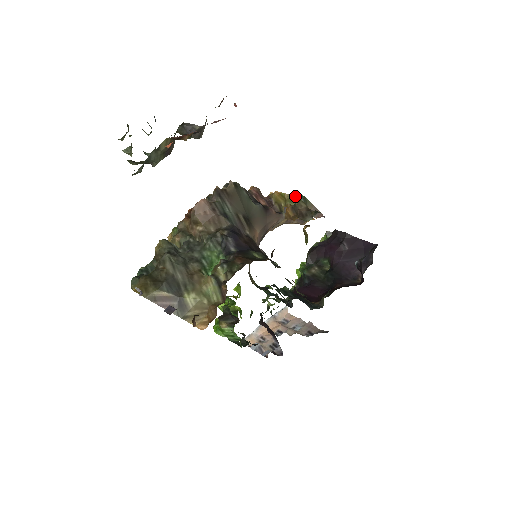
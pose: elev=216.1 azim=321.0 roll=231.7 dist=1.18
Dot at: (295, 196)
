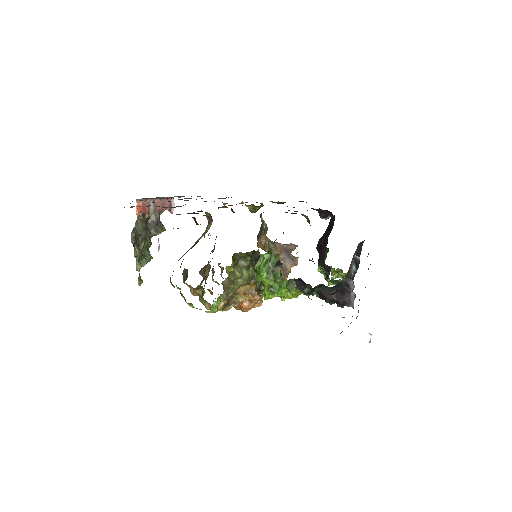
Dot at: occluded
